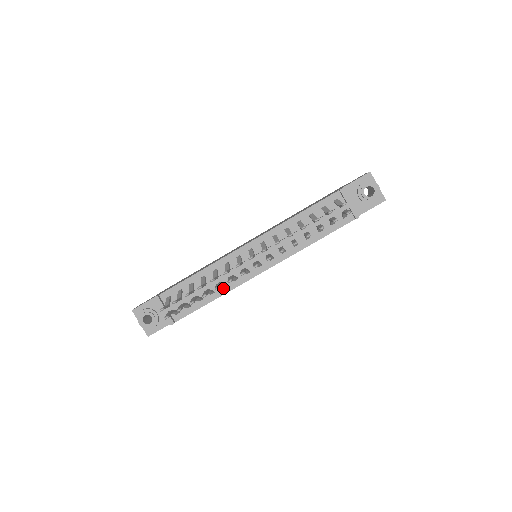
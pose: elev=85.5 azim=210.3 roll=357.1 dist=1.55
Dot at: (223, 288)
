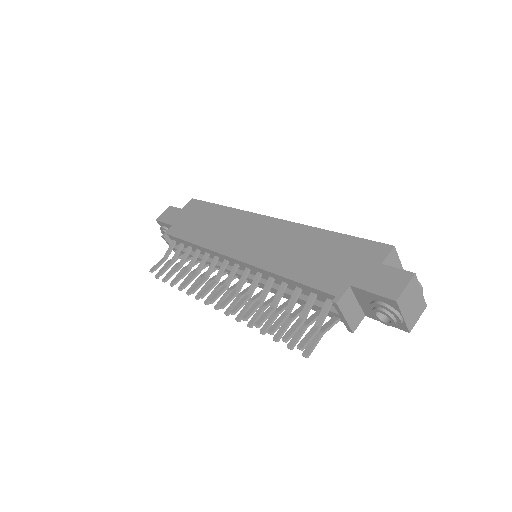
Dot at: occluded
